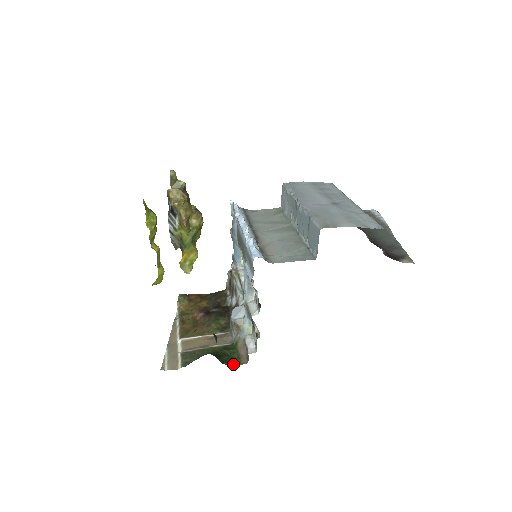
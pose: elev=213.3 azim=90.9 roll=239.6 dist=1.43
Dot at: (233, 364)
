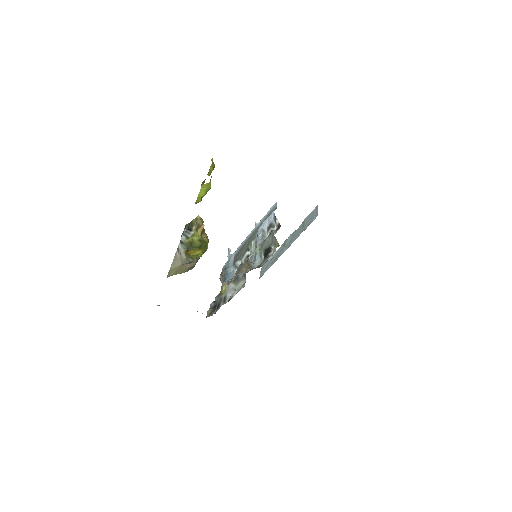
Dot at: occluded
